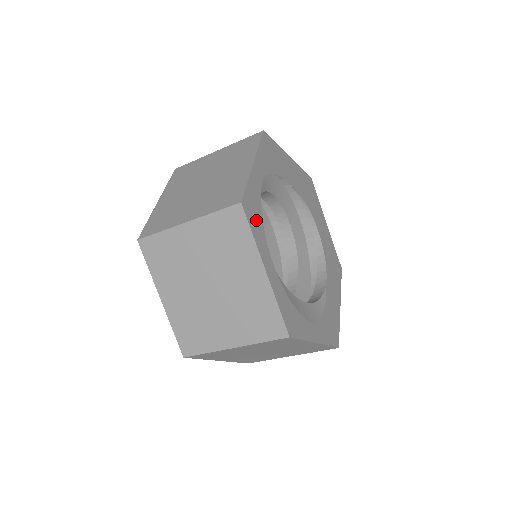
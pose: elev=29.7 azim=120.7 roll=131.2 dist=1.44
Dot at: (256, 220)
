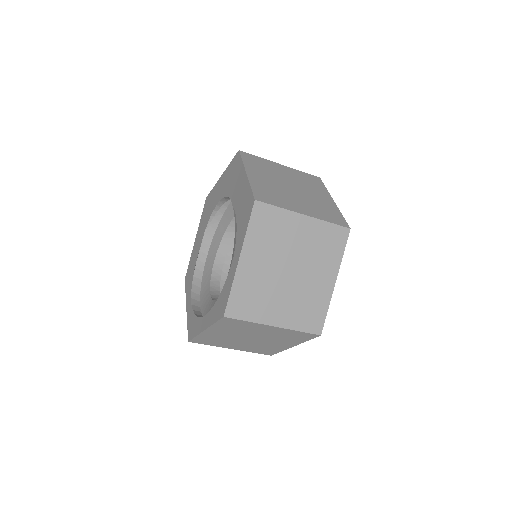
Dot at: occluded
